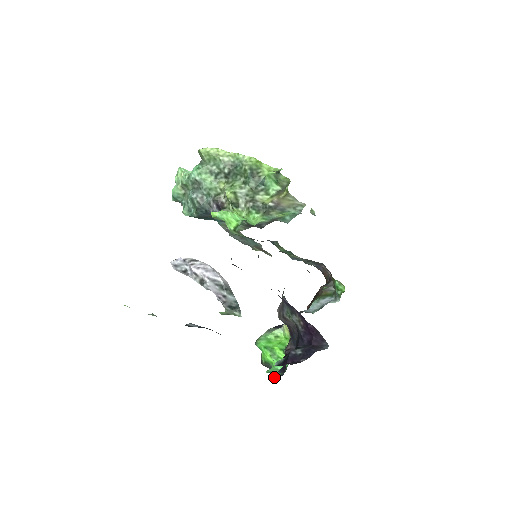
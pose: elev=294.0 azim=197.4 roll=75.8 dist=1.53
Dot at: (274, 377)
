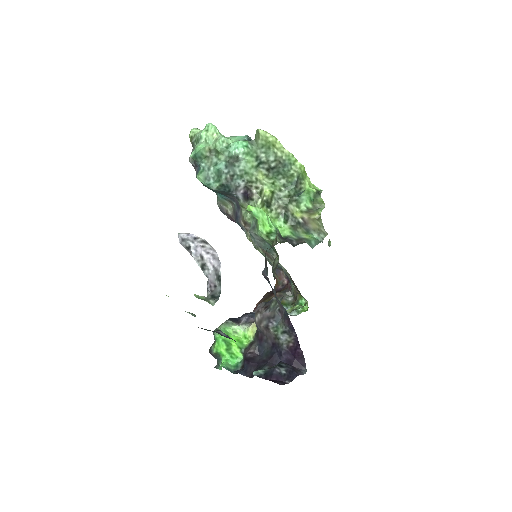
Dot at: (216, 367)
